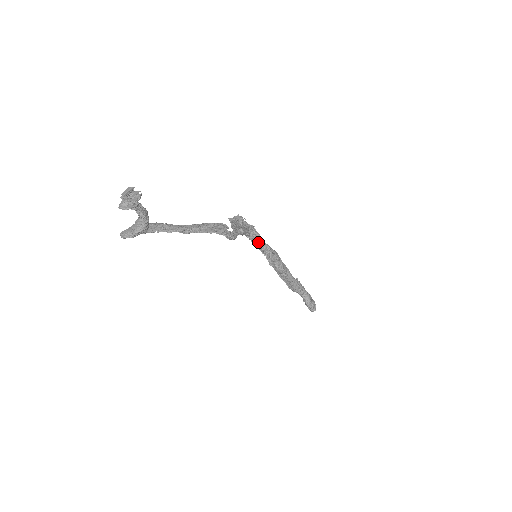
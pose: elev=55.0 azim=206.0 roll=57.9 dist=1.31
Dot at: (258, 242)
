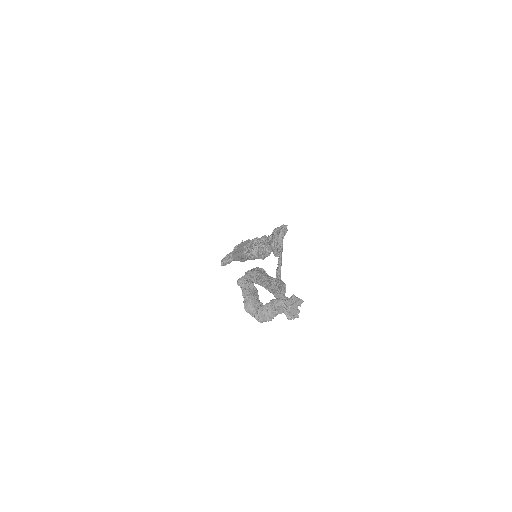
Dot at: (270, 250)
